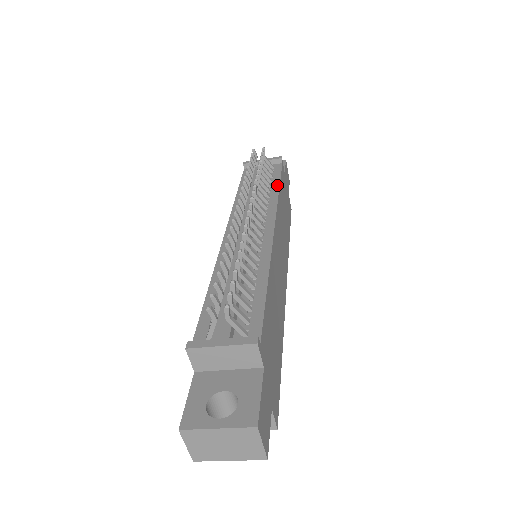
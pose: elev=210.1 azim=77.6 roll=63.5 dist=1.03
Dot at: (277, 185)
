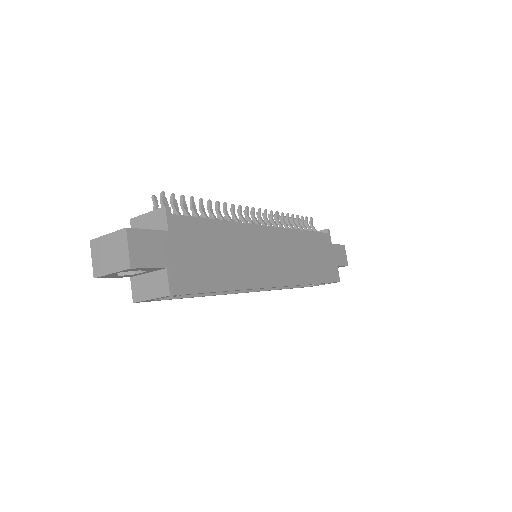
Dot at: (305, 231)
